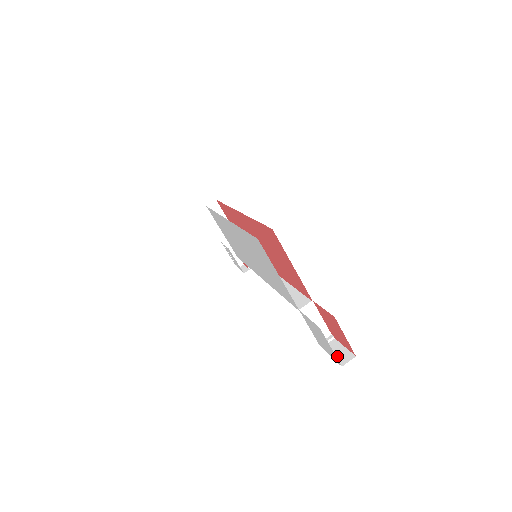
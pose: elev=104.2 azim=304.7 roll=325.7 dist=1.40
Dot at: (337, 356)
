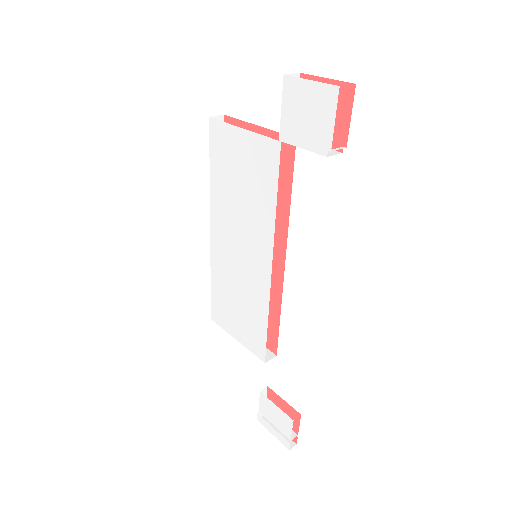
Dot at: occluded
